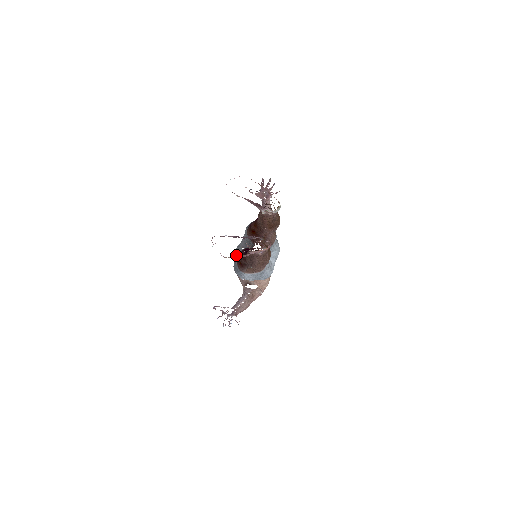
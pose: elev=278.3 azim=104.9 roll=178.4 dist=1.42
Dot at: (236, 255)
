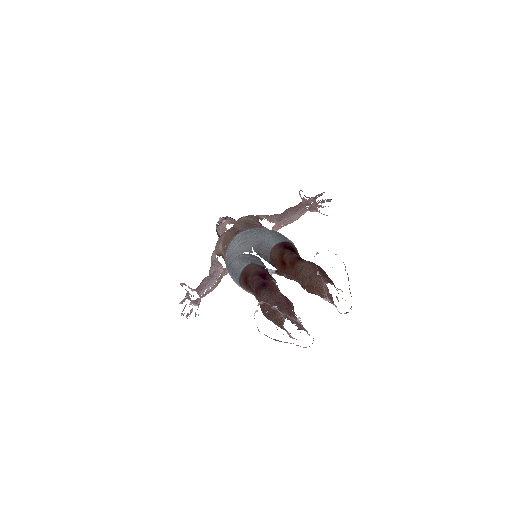
Dot at: (240, 248)
